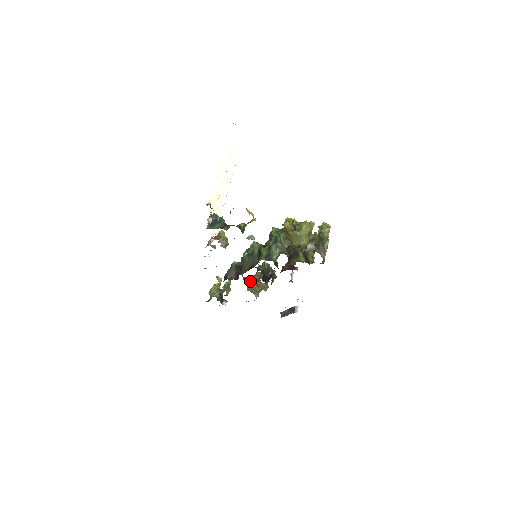
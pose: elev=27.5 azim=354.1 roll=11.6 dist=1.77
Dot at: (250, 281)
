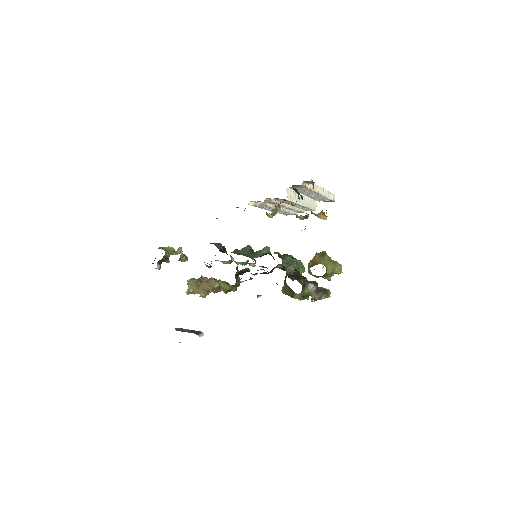
Dot at: occluded
